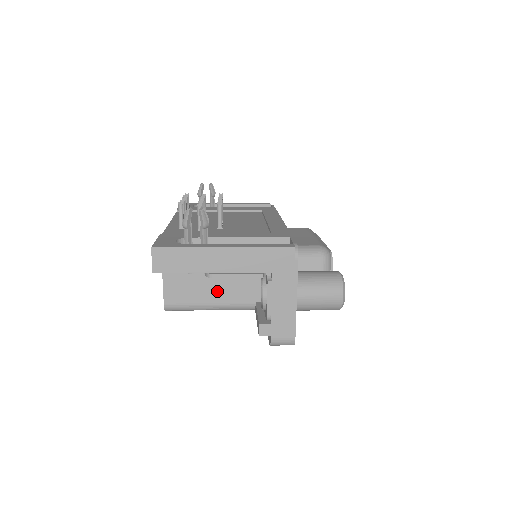
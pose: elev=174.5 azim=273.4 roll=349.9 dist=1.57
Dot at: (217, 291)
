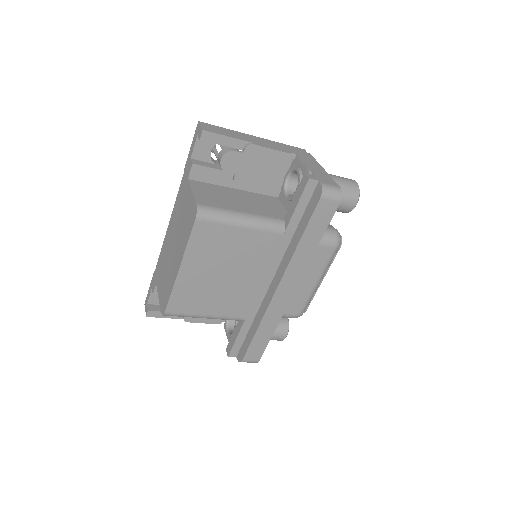
Dot at: (245, 206)
